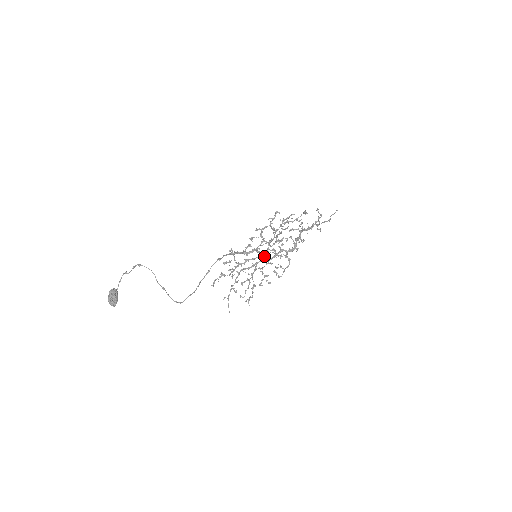
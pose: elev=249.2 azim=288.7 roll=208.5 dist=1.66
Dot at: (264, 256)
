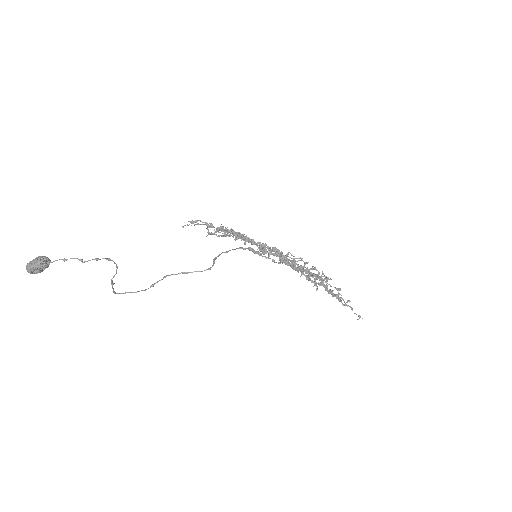
Dot at: occluded
